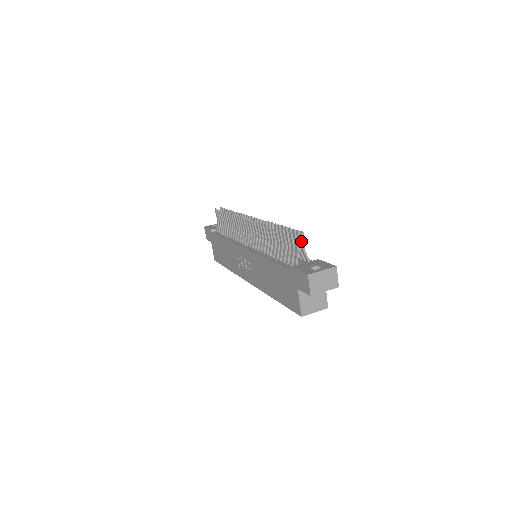
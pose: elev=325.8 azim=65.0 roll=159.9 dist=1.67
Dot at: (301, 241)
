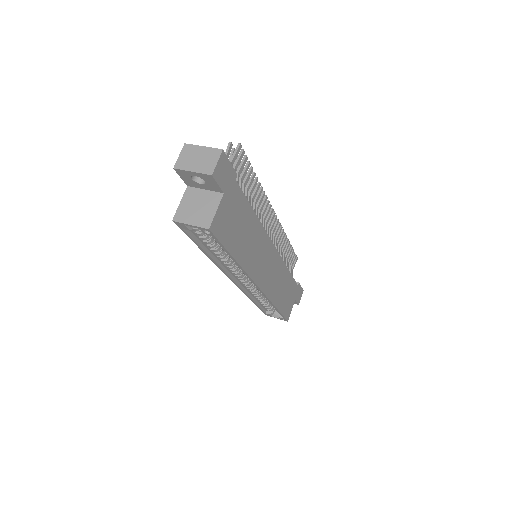
Dot at: (234, 154)
